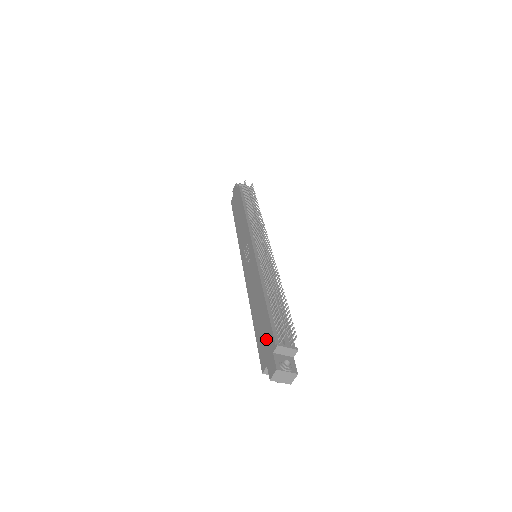
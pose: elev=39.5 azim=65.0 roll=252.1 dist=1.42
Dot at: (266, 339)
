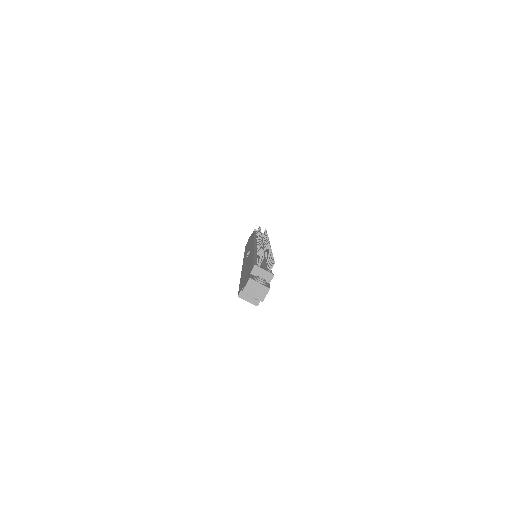
Dot at: (247, 274)
